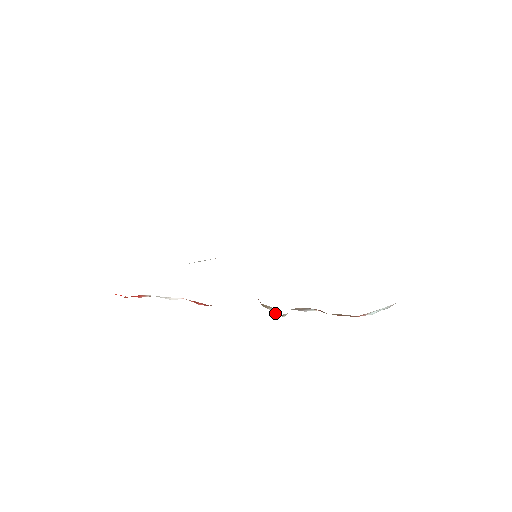
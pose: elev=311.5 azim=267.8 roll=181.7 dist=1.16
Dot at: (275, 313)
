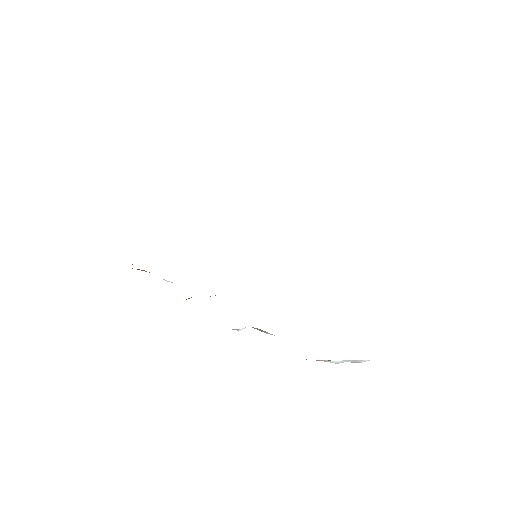
Dot at: occluded
